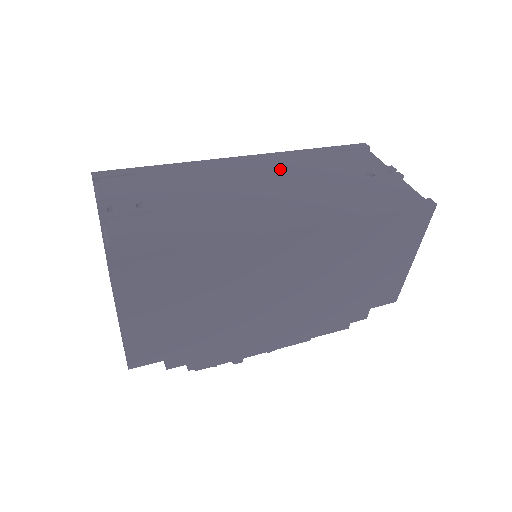
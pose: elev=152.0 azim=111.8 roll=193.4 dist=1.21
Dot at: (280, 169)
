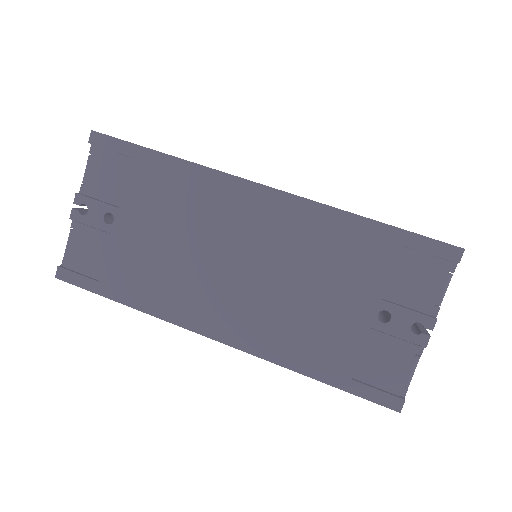
Dot at: (284, 239)
